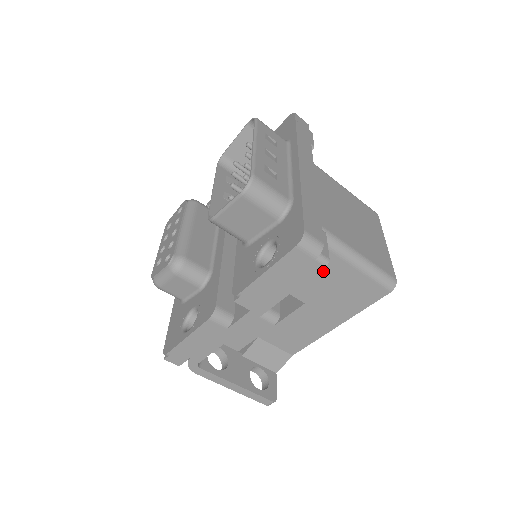
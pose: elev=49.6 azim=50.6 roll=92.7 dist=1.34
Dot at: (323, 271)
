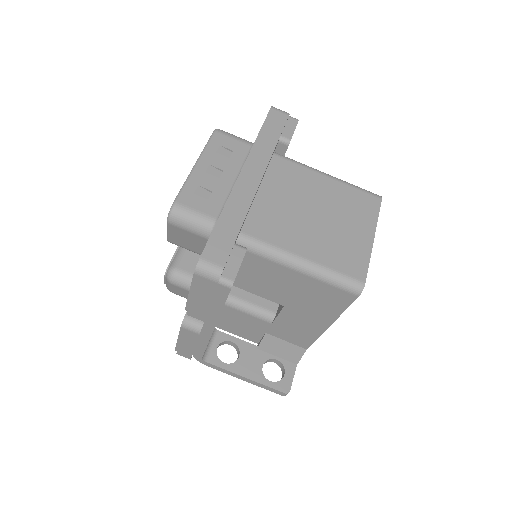
Dot at: (279, 279)
